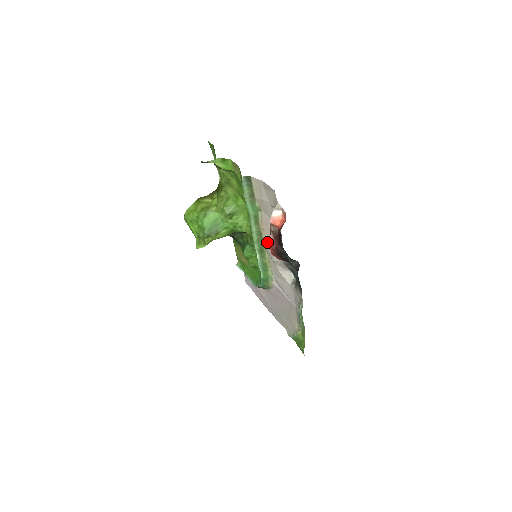
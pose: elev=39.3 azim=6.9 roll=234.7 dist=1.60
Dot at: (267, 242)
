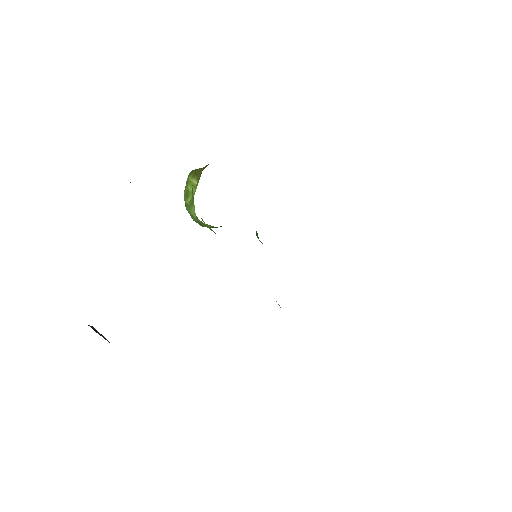
Dot at: occluded
